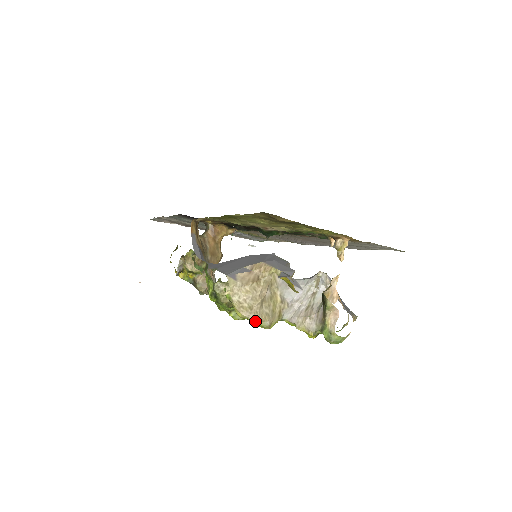
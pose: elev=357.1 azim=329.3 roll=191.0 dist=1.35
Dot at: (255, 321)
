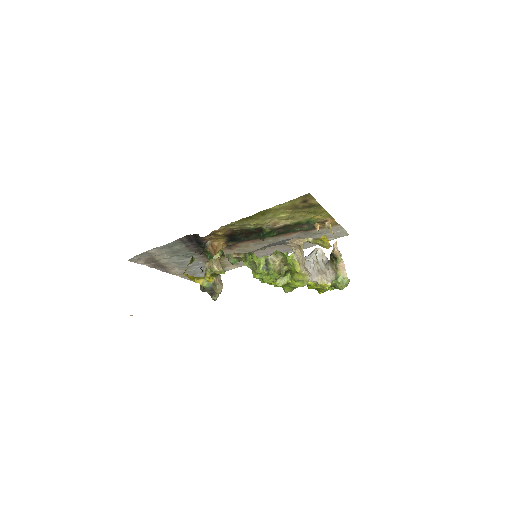
Dot at: (304, 276)
